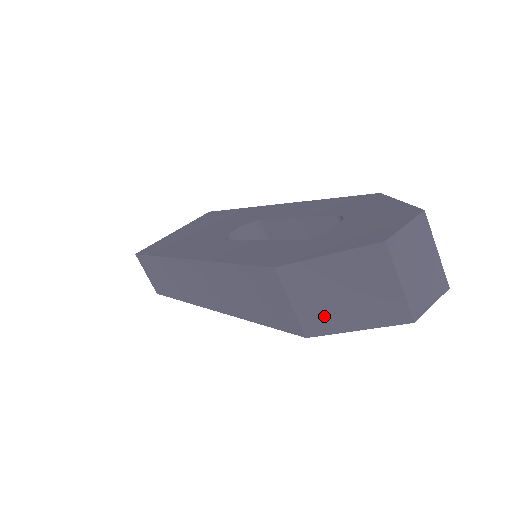
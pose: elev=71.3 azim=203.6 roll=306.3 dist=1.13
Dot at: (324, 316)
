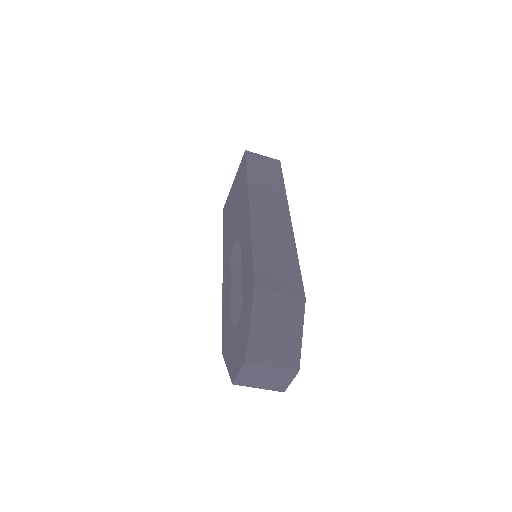
Dot at: occluded
